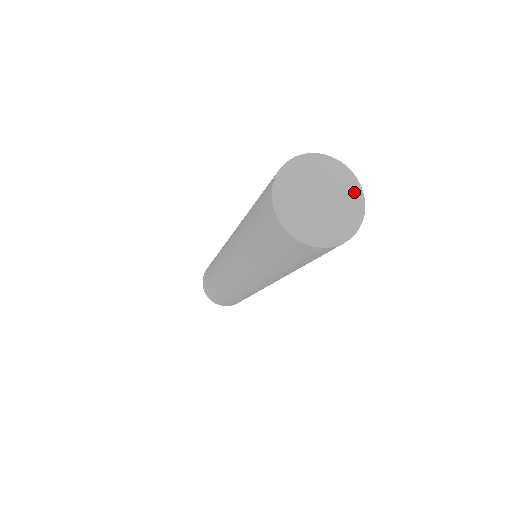
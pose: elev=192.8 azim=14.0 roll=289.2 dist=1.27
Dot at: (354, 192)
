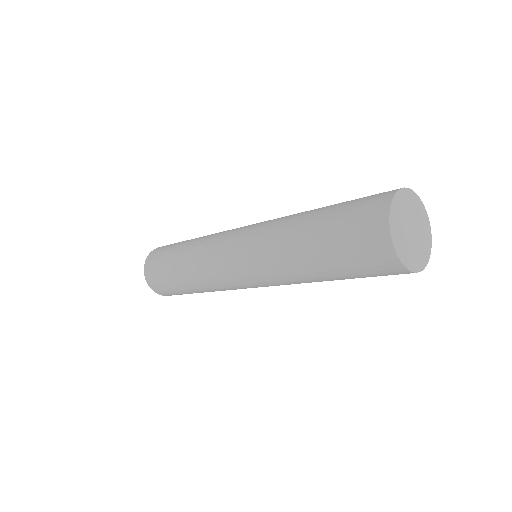
Dot at: (421, 209)
